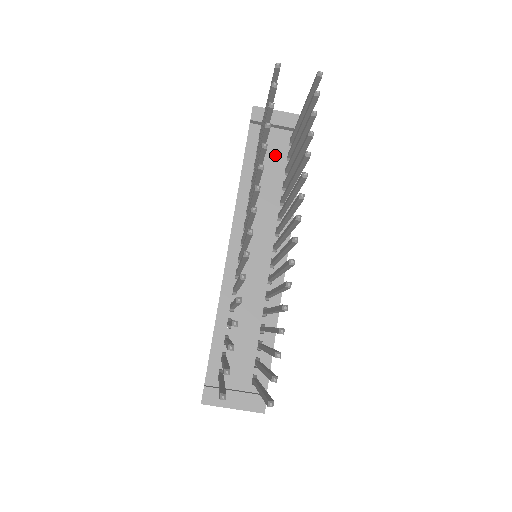
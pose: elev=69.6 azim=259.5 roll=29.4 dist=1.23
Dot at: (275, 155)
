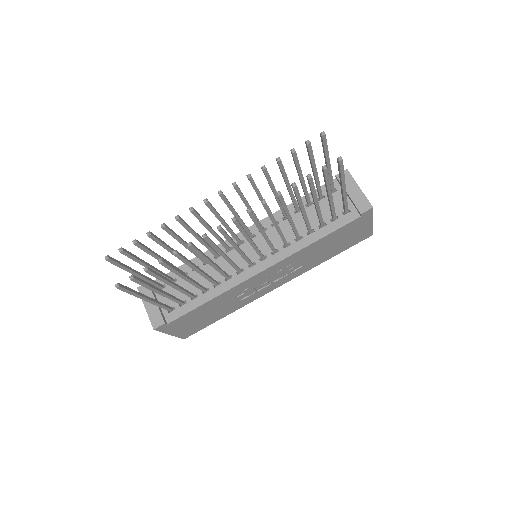
Dot at: (327, 210)
